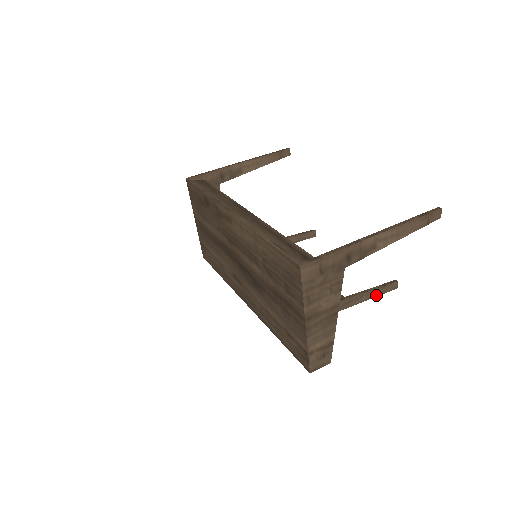
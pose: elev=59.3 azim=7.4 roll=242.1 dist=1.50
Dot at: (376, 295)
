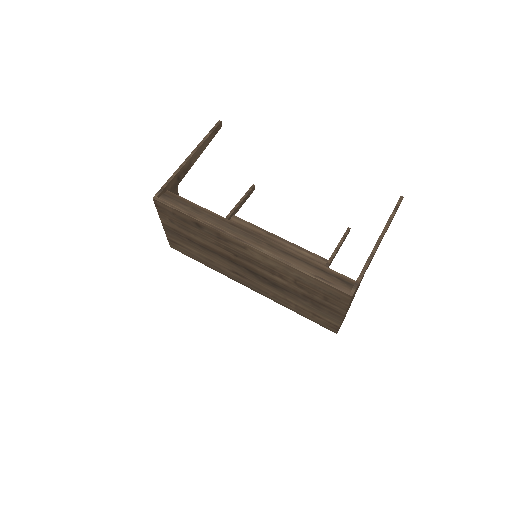
Dot at: occluded
